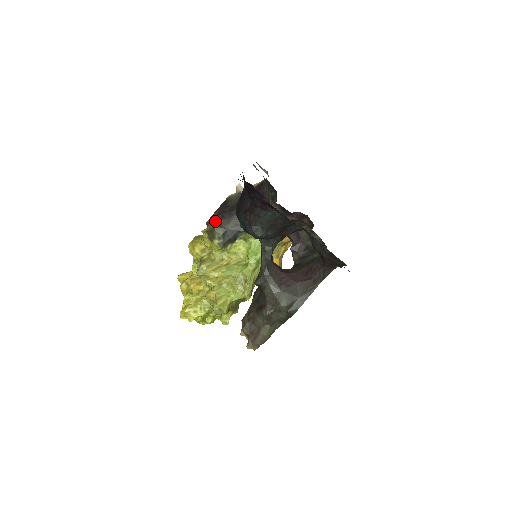
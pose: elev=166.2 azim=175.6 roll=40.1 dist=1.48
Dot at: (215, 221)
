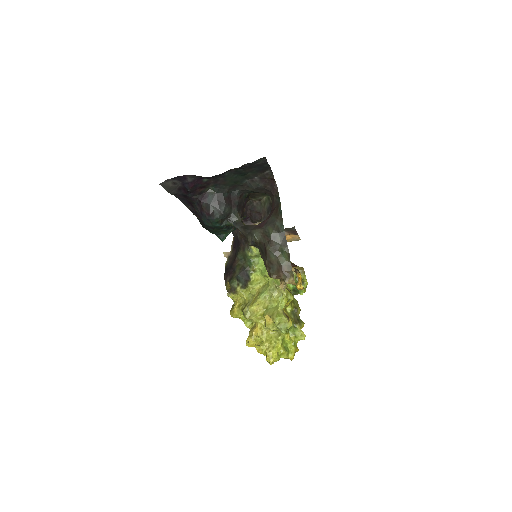
Dot at: (228, 281)
